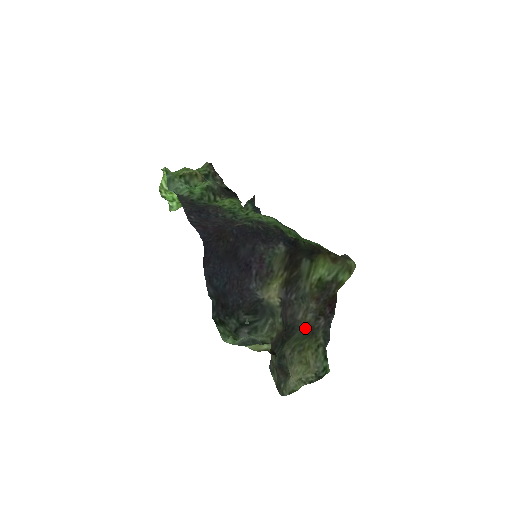
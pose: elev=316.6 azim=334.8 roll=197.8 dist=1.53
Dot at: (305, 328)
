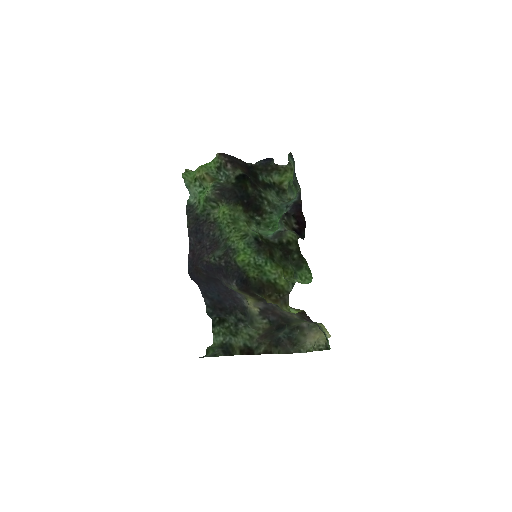
Dot at: occluded
